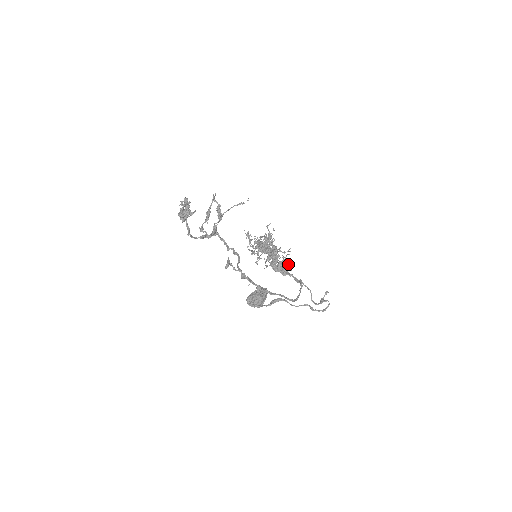
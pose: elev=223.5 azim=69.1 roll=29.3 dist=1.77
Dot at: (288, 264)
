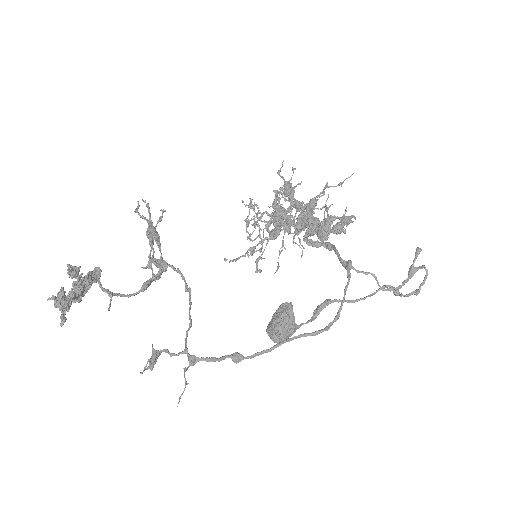
Dot at: occluded
